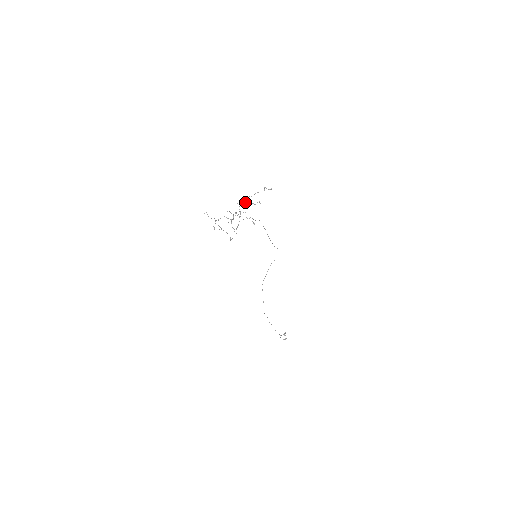
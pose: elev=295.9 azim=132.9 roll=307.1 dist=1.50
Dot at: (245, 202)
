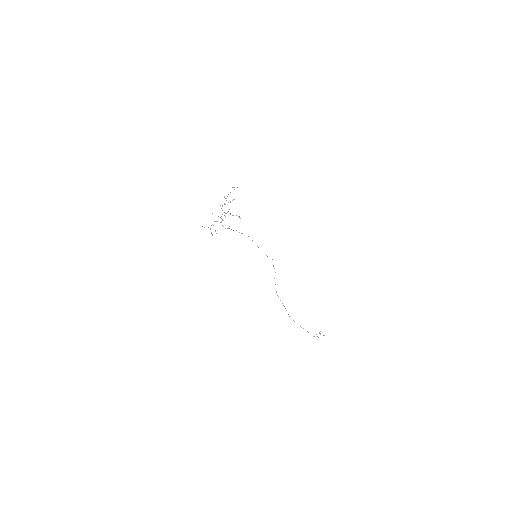
Dot at: (224, 204)
